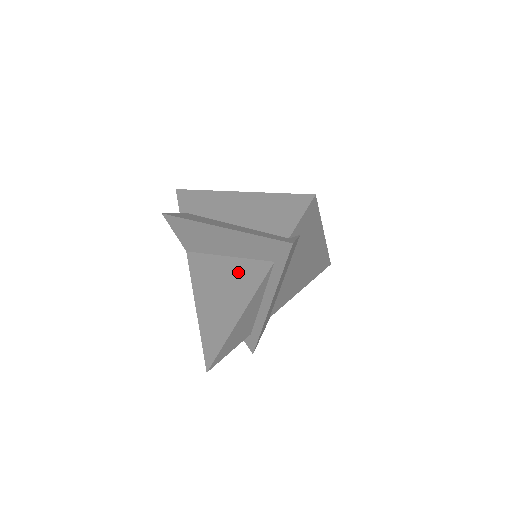
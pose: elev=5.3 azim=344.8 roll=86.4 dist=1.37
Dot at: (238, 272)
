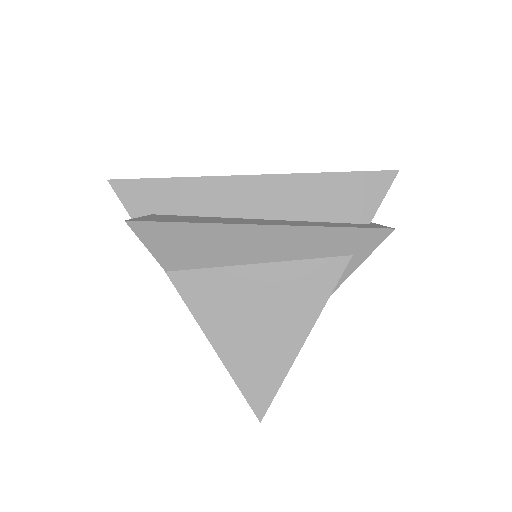
Dot at: (290, 280)
